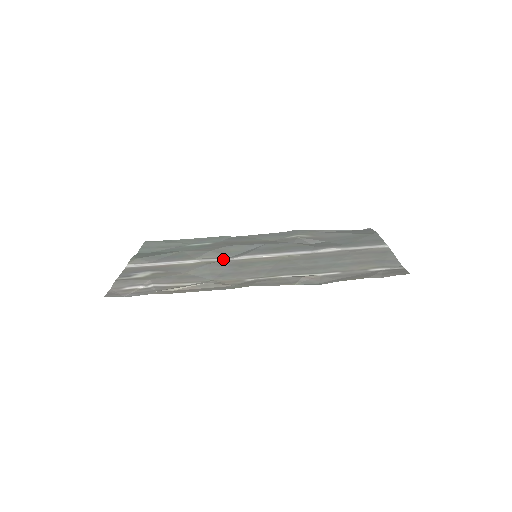
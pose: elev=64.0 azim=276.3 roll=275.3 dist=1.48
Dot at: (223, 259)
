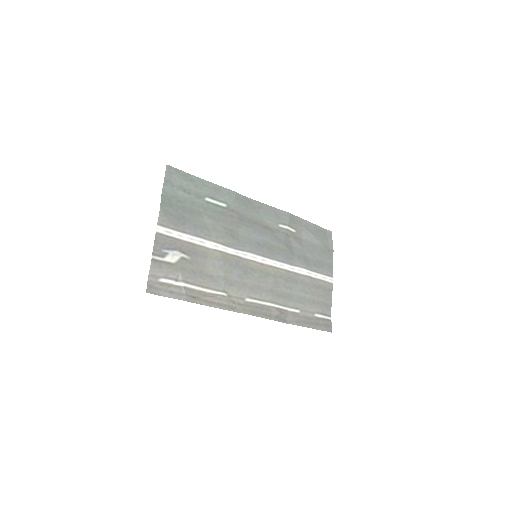
Dot at: (233, 251)
